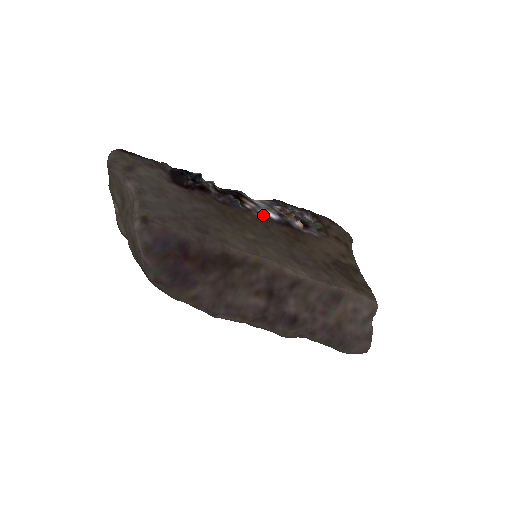
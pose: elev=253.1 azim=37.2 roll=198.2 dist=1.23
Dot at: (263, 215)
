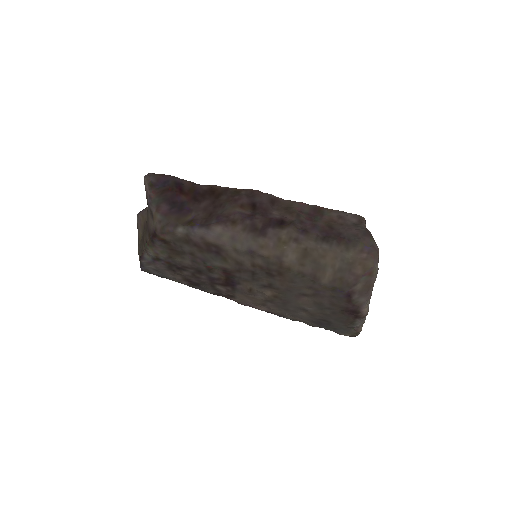
Dot at: occluded
